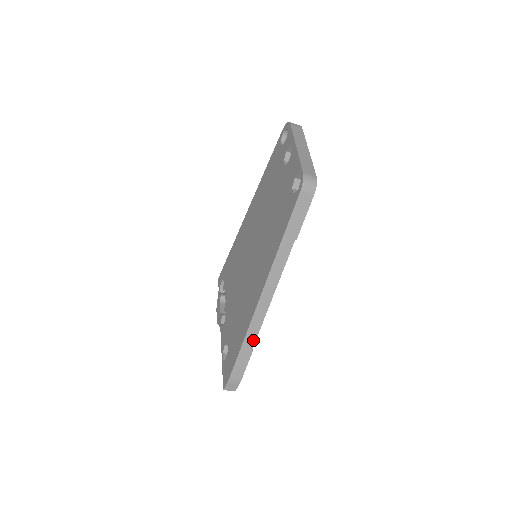
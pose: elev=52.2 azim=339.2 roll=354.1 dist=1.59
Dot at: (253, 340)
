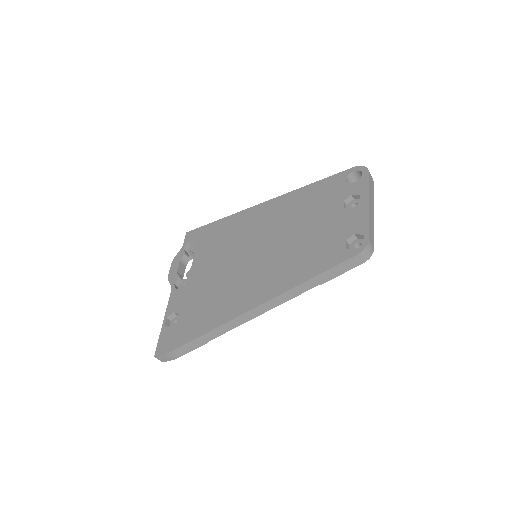
Dot at: (216, 335)
